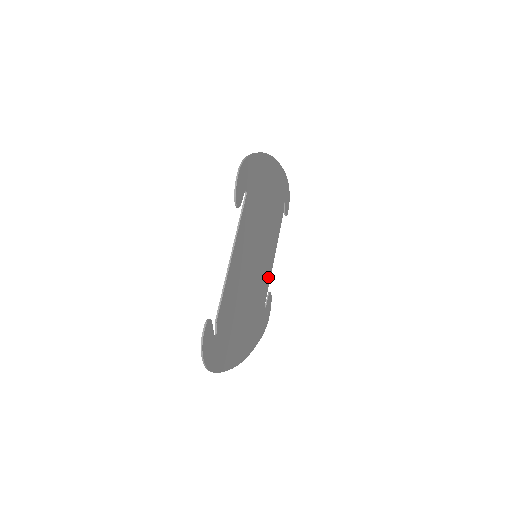
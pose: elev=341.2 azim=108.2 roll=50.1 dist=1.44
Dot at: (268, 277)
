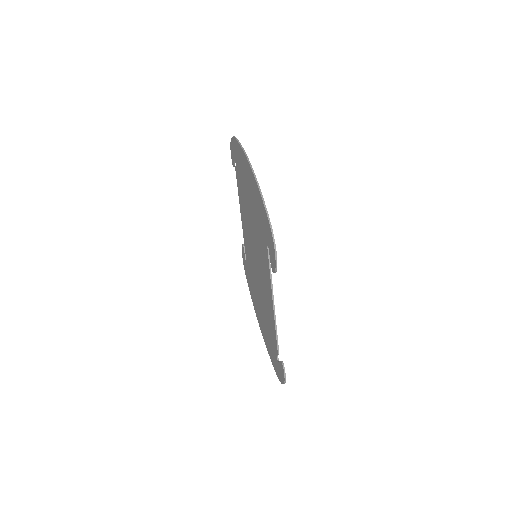
Dot at: occluded
